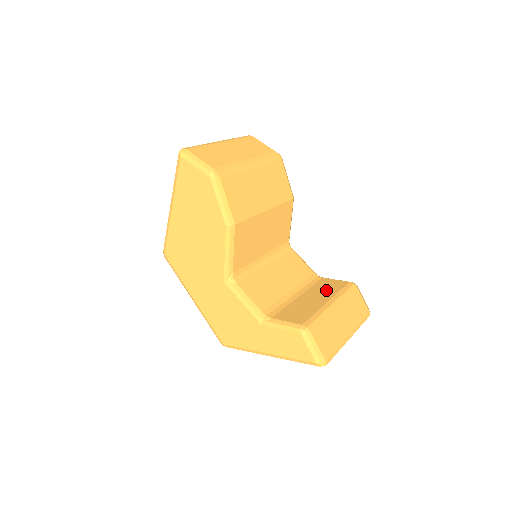
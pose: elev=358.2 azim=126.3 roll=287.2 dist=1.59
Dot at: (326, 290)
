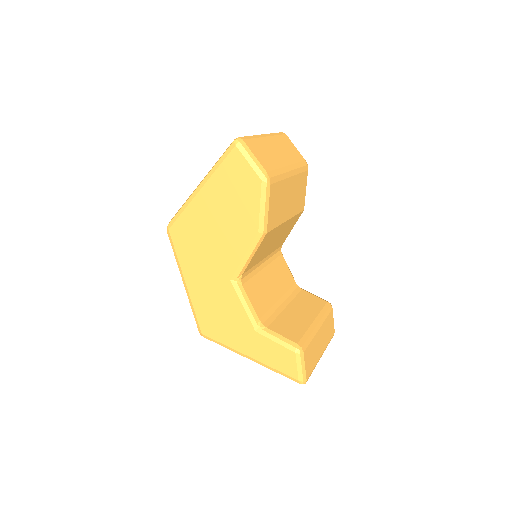
Dot at: (309, 306)
